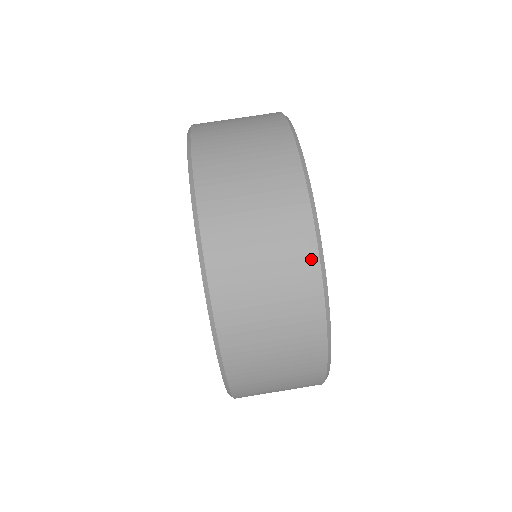
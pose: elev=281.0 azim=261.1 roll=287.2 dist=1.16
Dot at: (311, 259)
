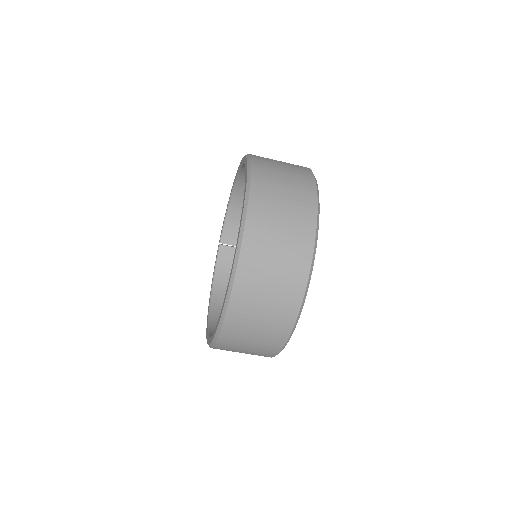
Dot at: (287, 331)
